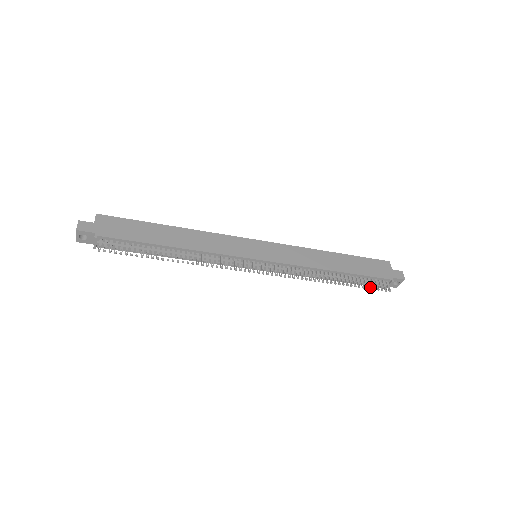
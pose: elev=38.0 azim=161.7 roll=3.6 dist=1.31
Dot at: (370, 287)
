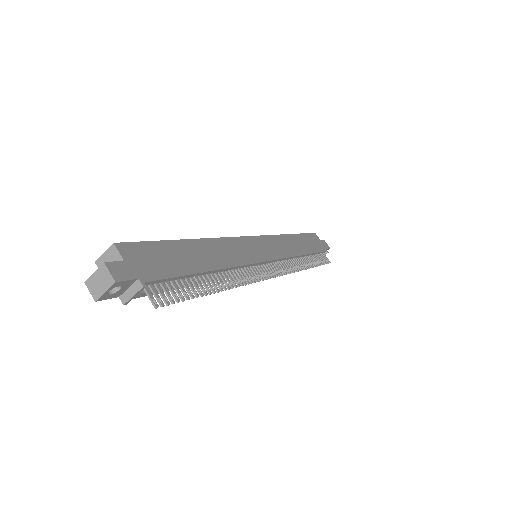
Dot at: (323, 263)
